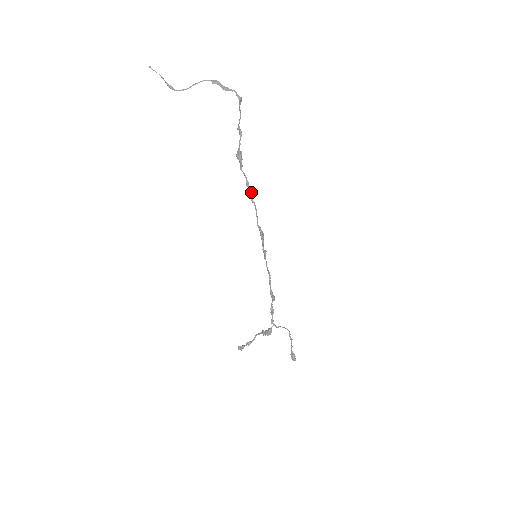
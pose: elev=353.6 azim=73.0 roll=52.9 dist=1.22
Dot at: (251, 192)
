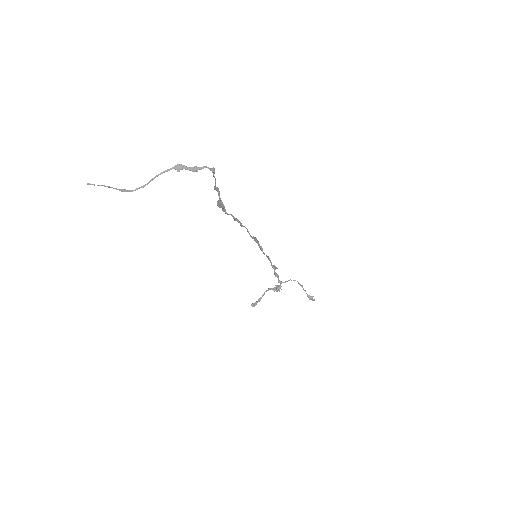
Dot at: (240, 222)
